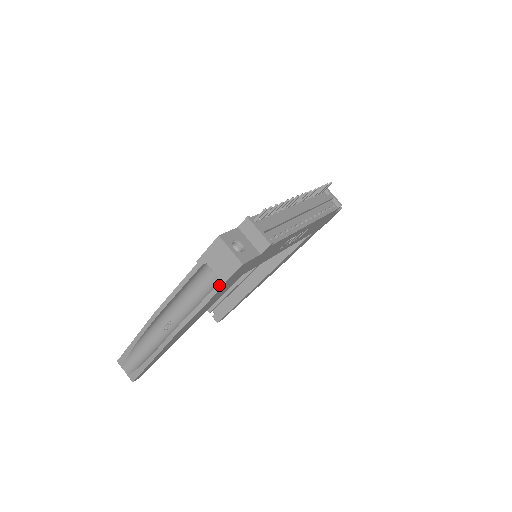
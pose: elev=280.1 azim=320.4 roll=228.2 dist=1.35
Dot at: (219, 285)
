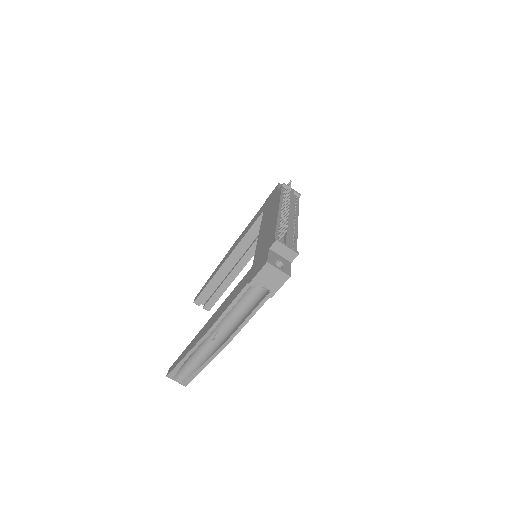
Dot at: (271, 295)
